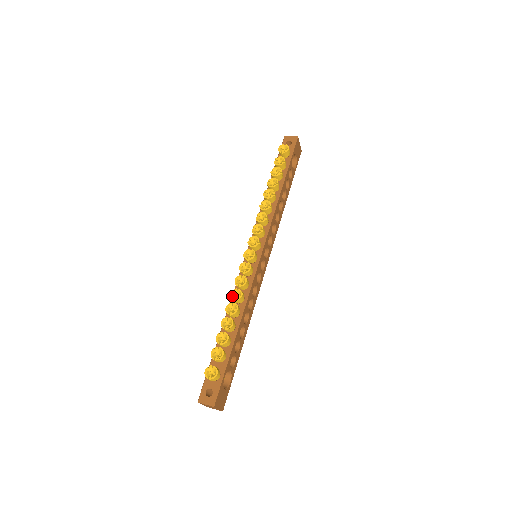
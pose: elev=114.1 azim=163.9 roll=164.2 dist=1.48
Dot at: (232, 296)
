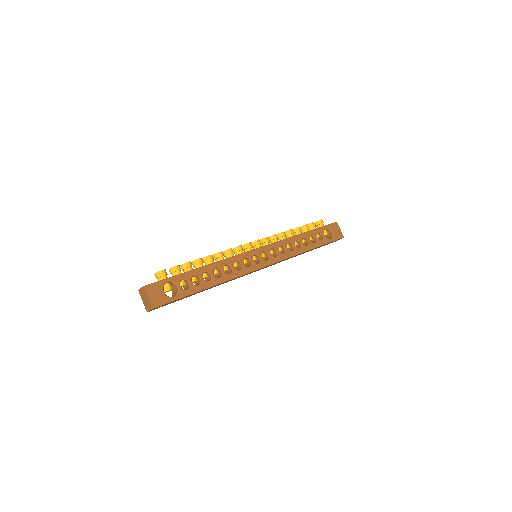
Dot at: occluded
